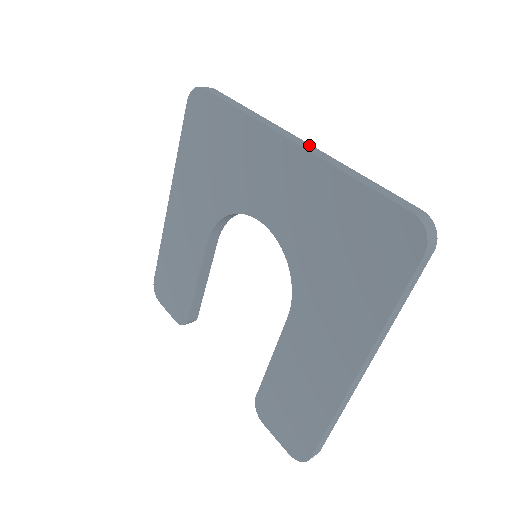
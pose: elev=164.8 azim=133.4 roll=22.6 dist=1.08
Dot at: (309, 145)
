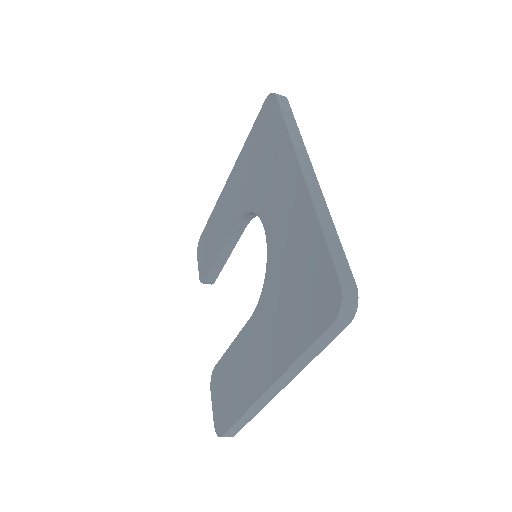
Dot at: (317, 184)
